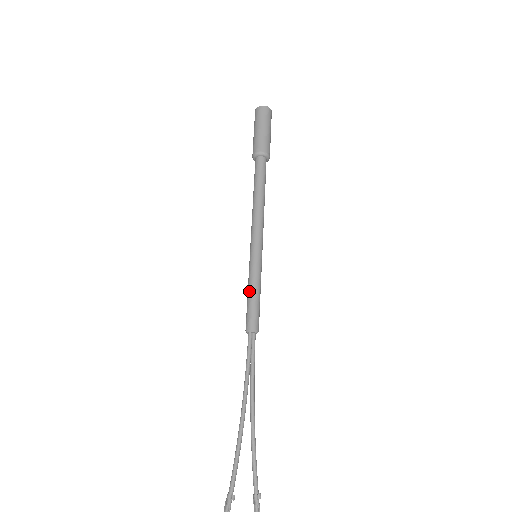
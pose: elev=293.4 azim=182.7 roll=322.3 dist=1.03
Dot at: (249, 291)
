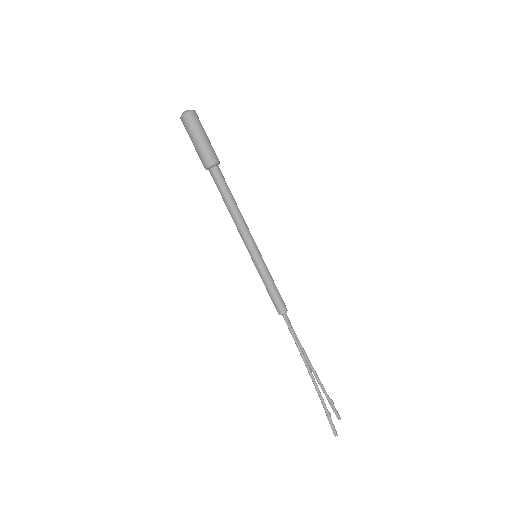
Dot at: (269, 286)
